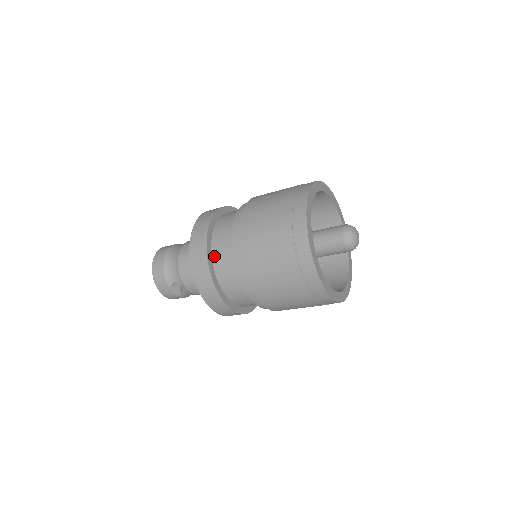
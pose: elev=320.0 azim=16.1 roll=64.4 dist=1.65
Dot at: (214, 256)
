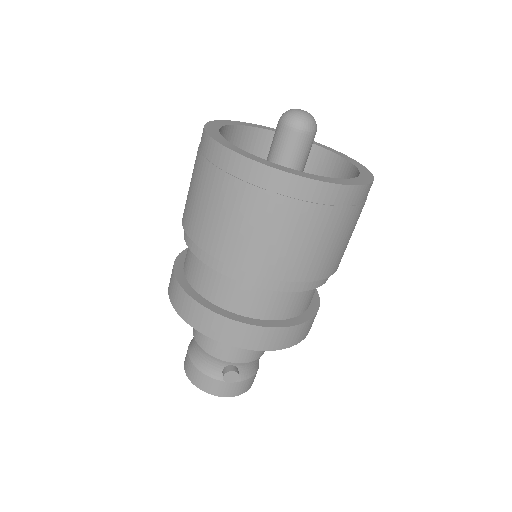
Dot at: (208, 297)
